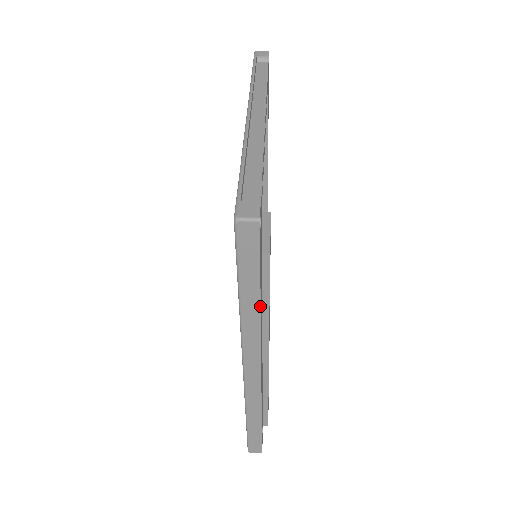
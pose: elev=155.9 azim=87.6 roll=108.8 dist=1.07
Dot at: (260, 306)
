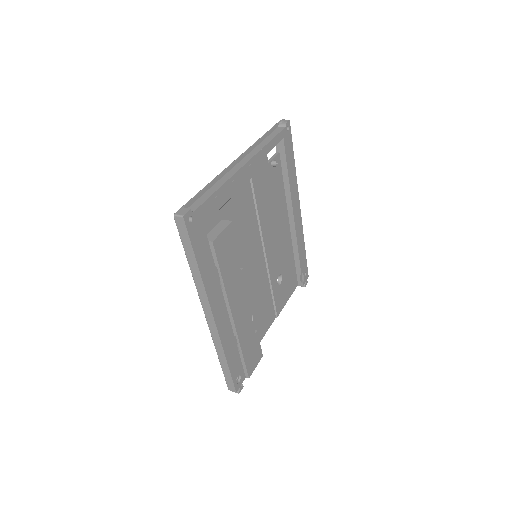
Dot at: (199, 270)
